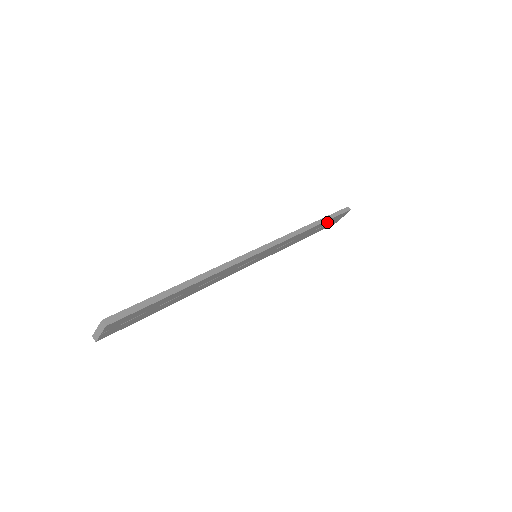
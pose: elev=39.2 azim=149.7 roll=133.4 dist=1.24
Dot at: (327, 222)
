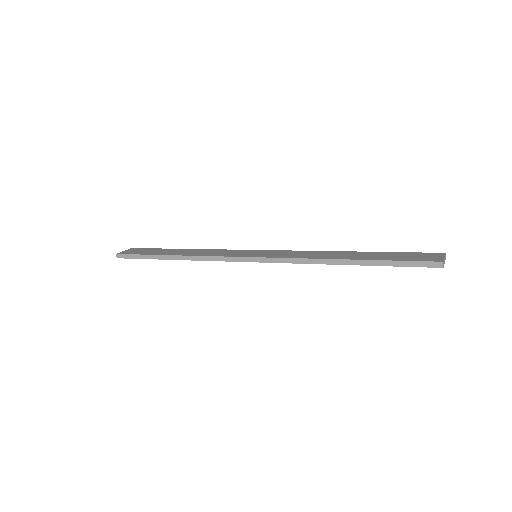
Dot at: (383, 263)
